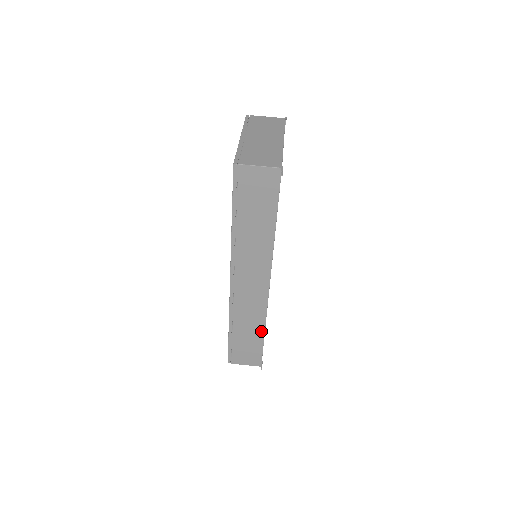
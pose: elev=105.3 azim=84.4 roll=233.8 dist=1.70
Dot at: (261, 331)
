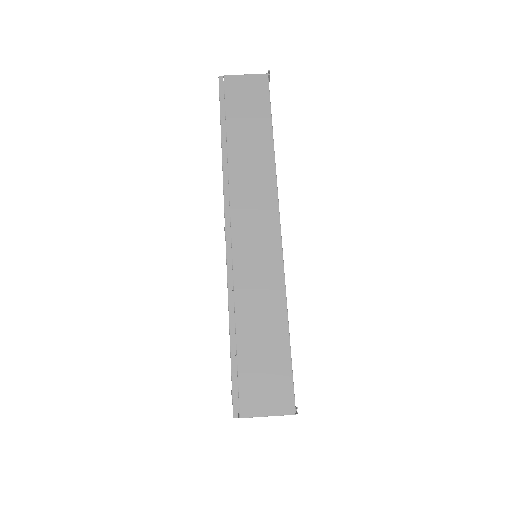
Dot at: (282, 318)
